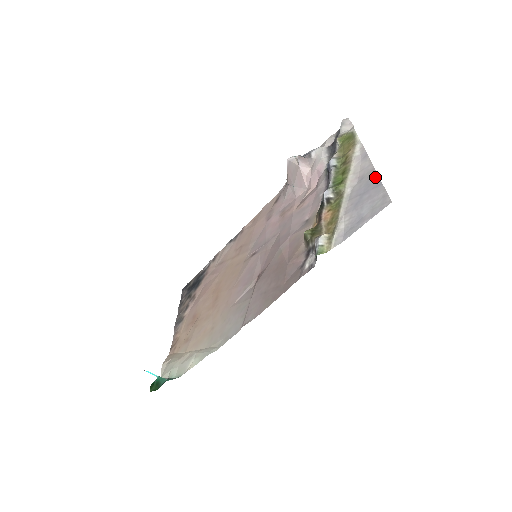
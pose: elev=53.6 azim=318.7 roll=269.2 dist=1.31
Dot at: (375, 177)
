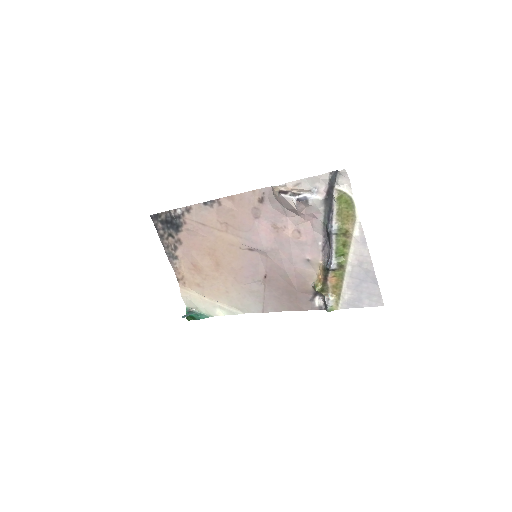
Dot at: (373, 274)
